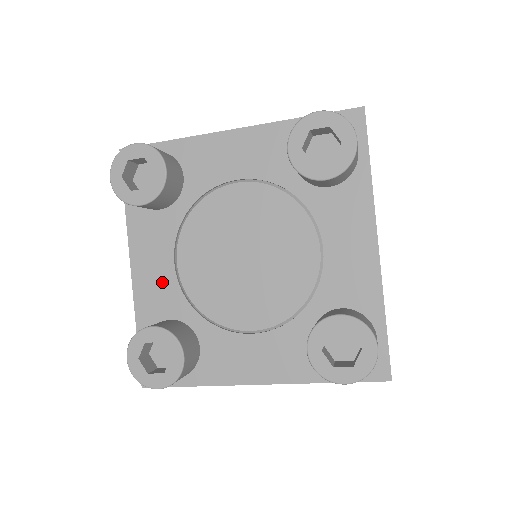
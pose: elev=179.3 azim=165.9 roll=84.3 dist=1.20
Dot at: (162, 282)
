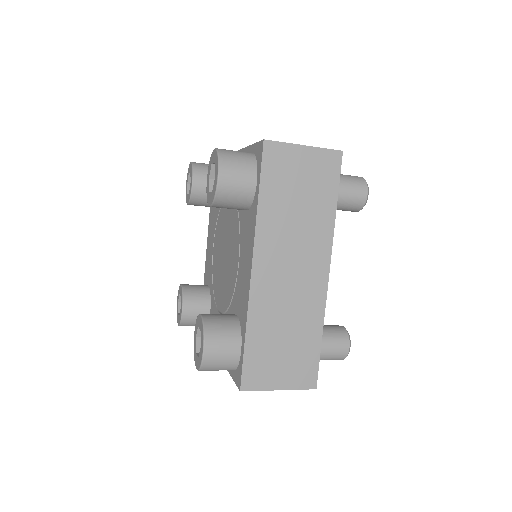
Dot at: (210, 258)
